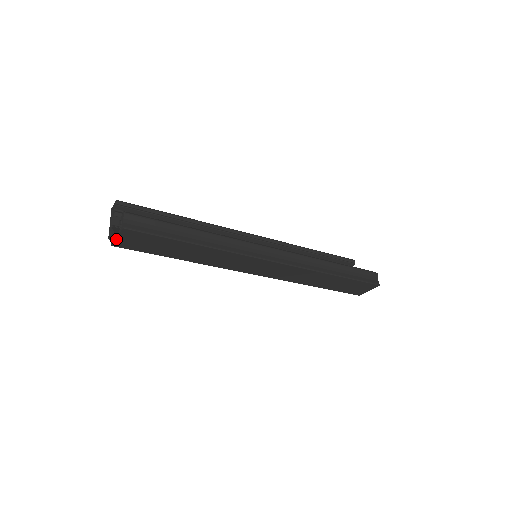
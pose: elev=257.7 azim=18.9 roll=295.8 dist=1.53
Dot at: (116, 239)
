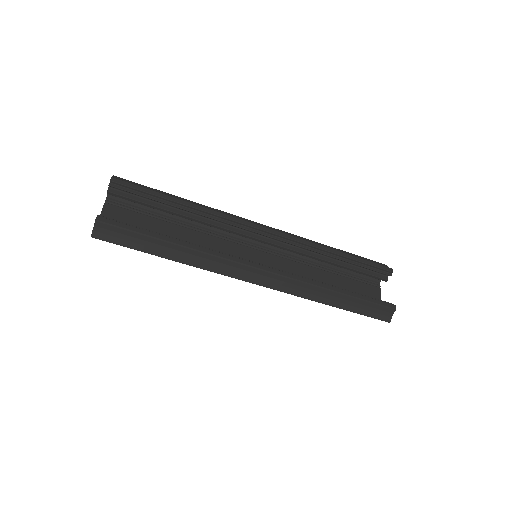
Dot at: occluded
